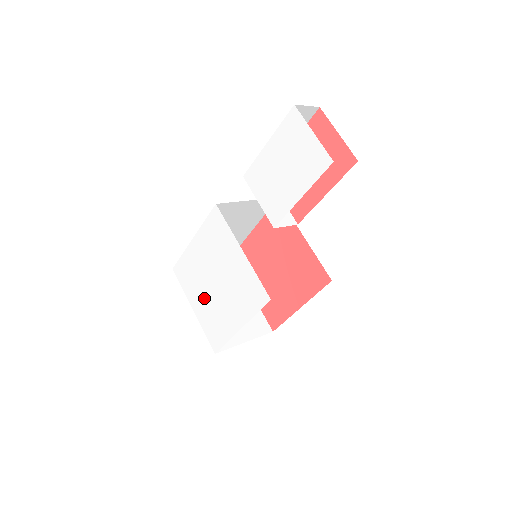
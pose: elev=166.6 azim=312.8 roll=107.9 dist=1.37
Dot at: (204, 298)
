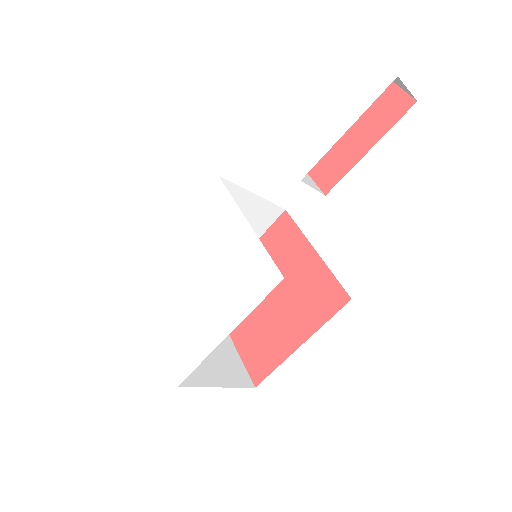
Dot at: (176, 305)
